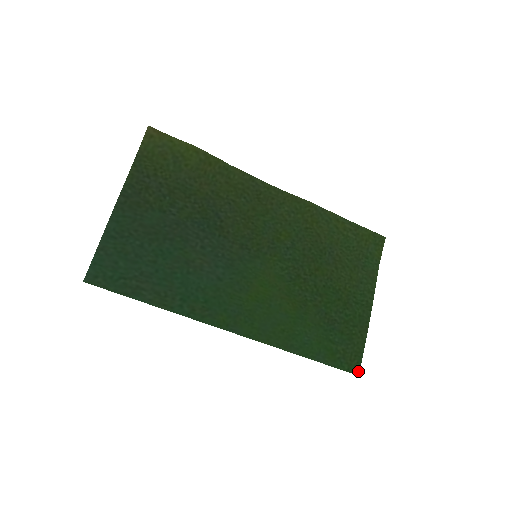
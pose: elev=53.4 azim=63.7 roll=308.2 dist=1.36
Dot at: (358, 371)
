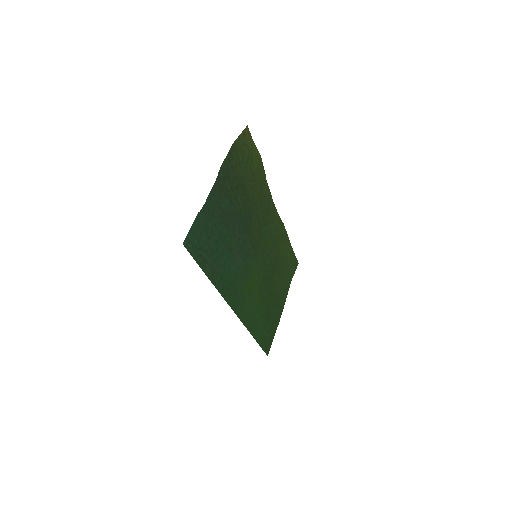
Dot at: (268, 353)
